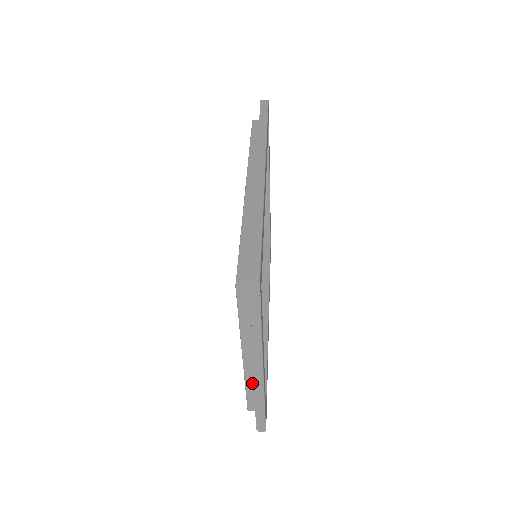
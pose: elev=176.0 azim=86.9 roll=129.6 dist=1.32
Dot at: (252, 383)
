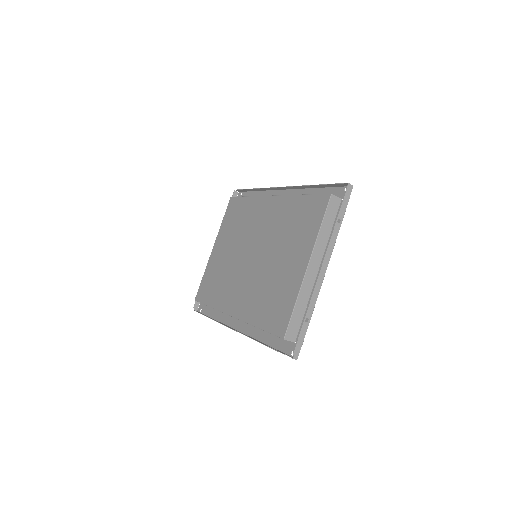
Dot at: (302, 298)
